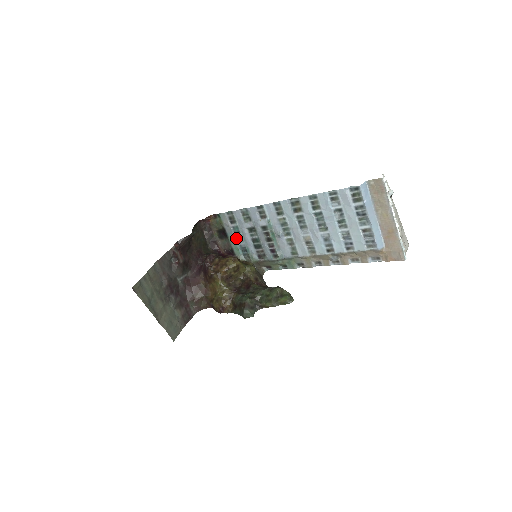
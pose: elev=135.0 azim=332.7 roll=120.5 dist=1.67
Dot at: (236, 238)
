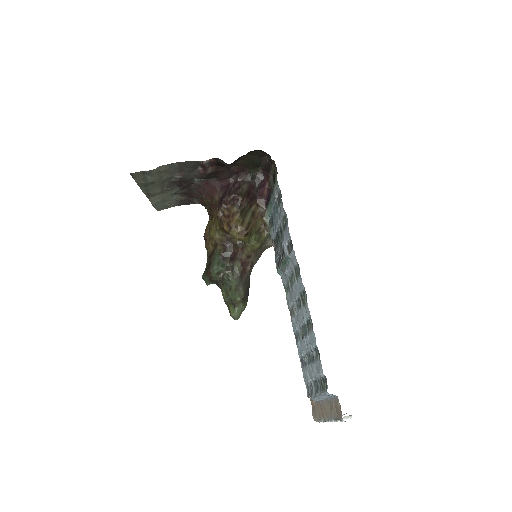
Dot at: (274, 207)
